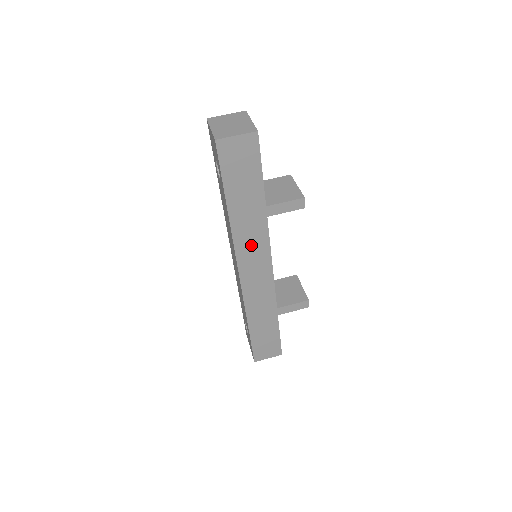
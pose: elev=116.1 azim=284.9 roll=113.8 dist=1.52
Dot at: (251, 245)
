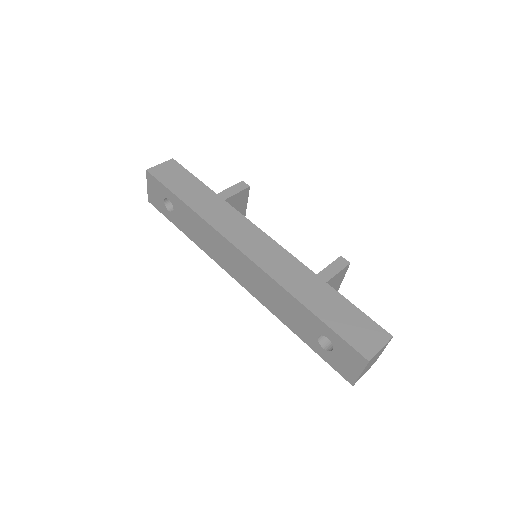
Dot at: (230, 224)
